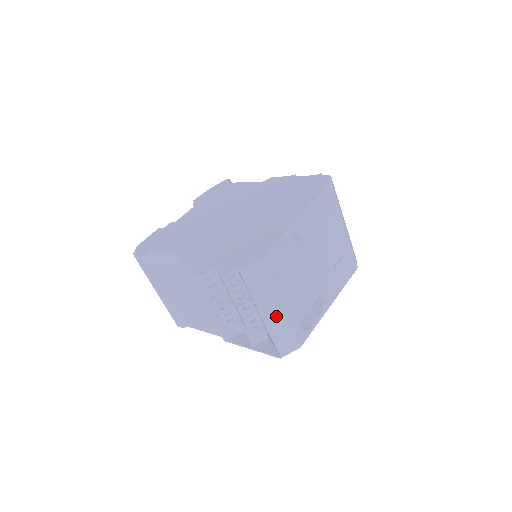
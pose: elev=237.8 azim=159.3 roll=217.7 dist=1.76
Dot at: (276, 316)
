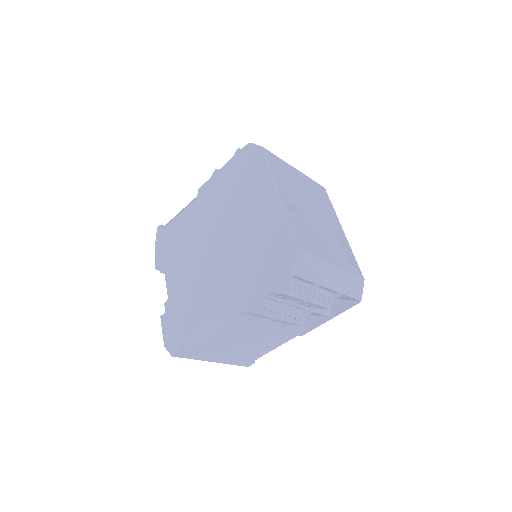
Dot at: (337, 277)
